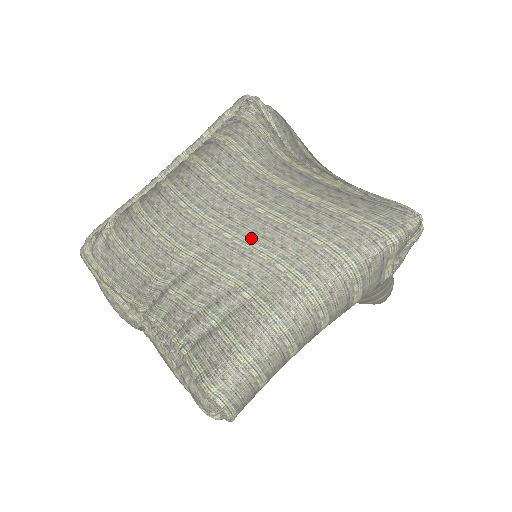
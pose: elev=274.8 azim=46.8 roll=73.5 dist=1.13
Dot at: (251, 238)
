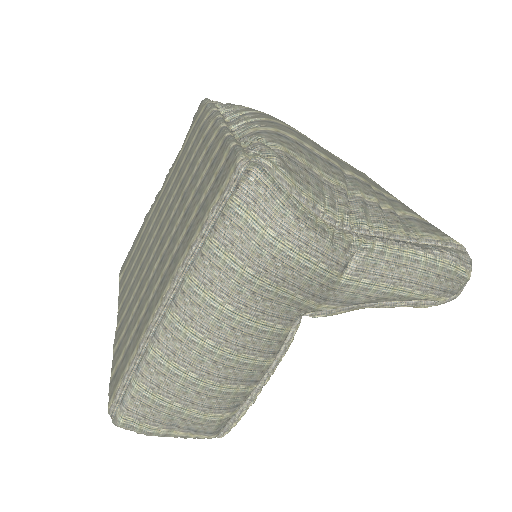
Dot at: (345, 162)
